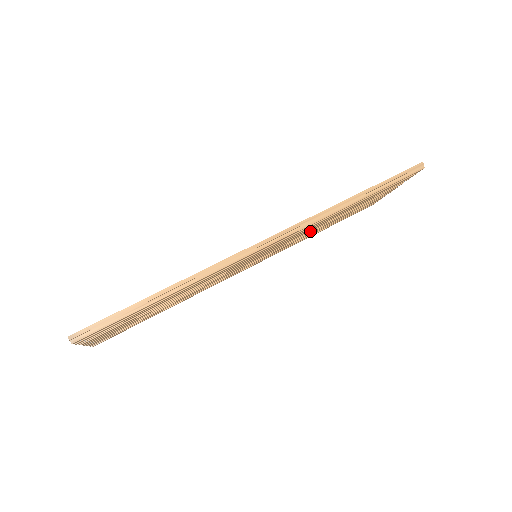
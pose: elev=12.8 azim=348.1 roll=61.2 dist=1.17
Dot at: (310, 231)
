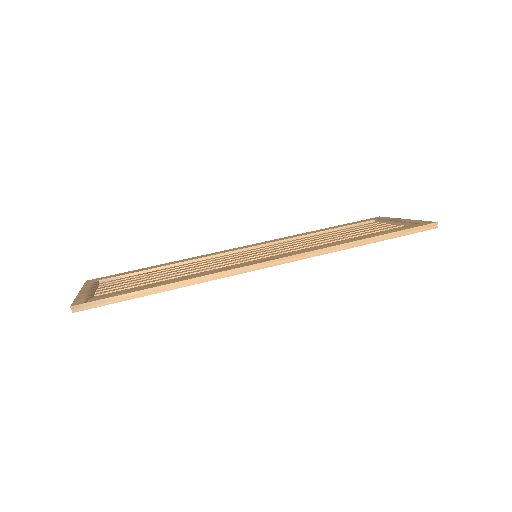
Dot at: occluded
